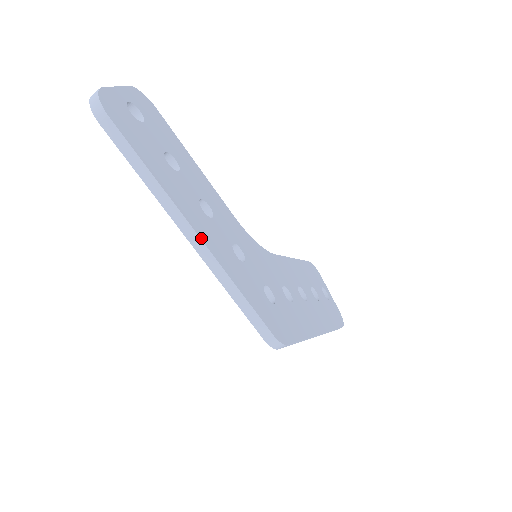
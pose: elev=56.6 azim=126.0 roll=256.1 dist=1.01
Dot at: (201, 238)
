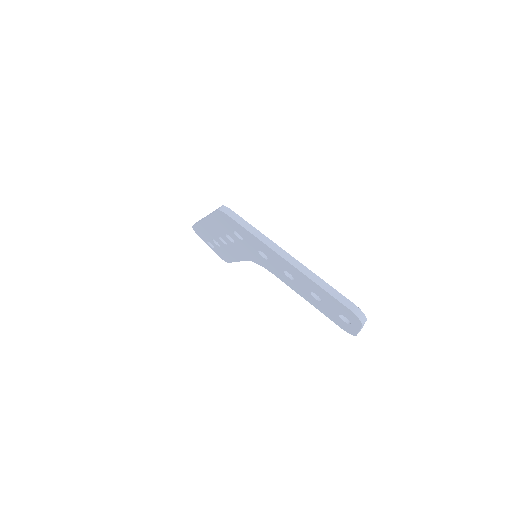
Dot at: occluded
